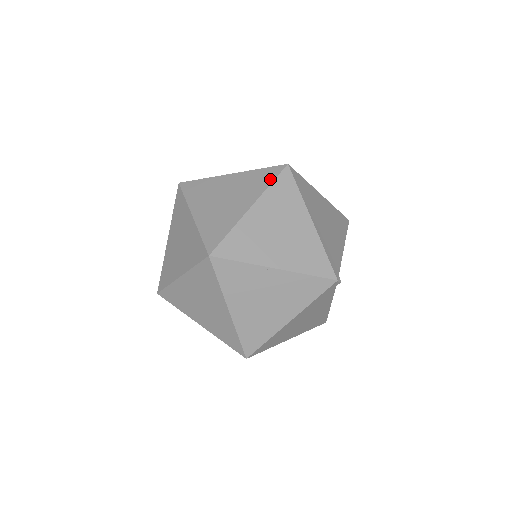
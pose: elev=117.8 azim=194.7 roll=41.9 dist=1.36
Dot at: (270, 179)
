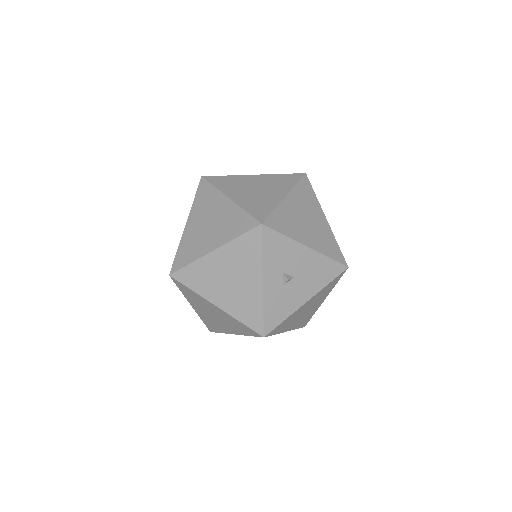
Dot at: (285, 174)
